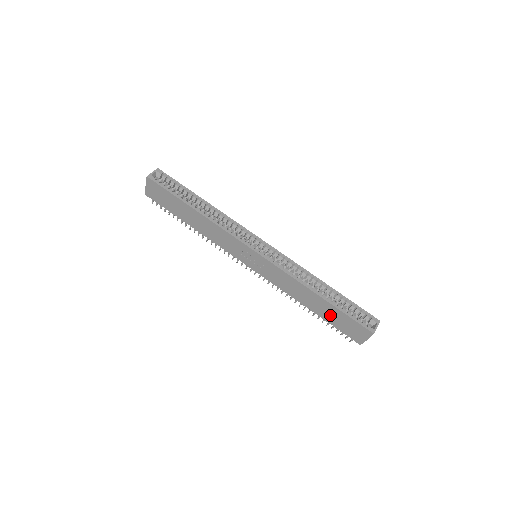
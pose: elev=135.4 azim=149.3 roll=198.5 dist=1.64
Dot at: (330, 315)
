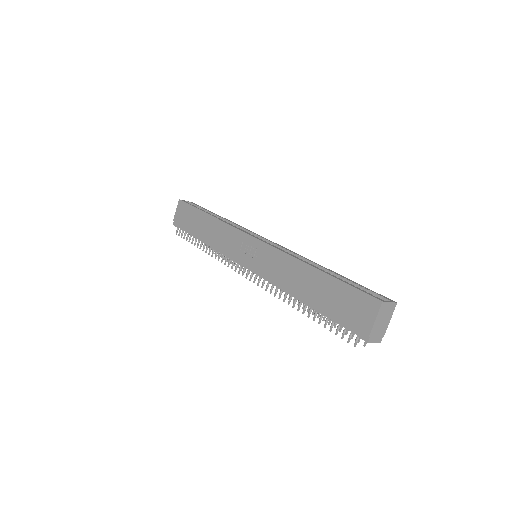
Dot at: (327, 297)
